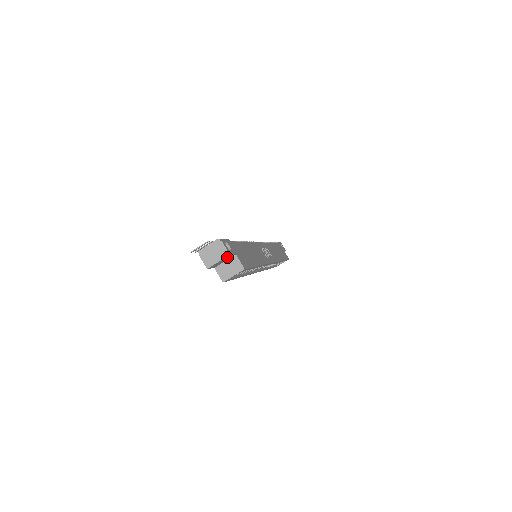
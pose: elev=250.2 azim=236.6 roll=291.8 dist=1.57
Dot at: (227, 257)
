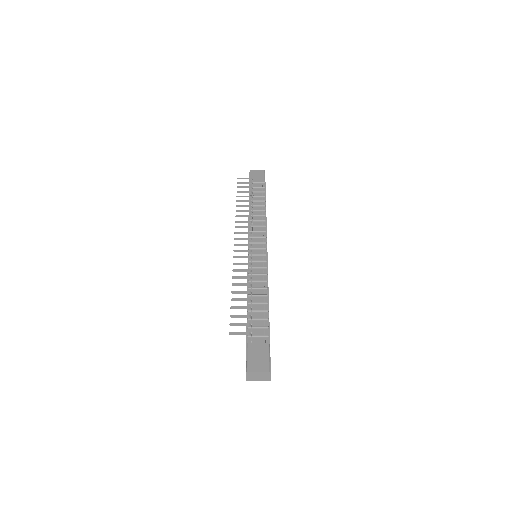
Dot at: occluded
